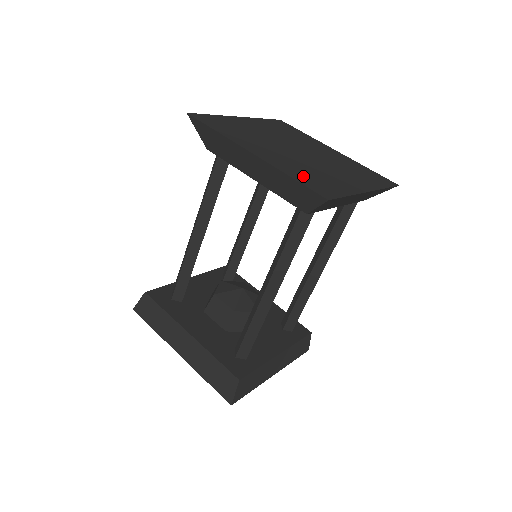
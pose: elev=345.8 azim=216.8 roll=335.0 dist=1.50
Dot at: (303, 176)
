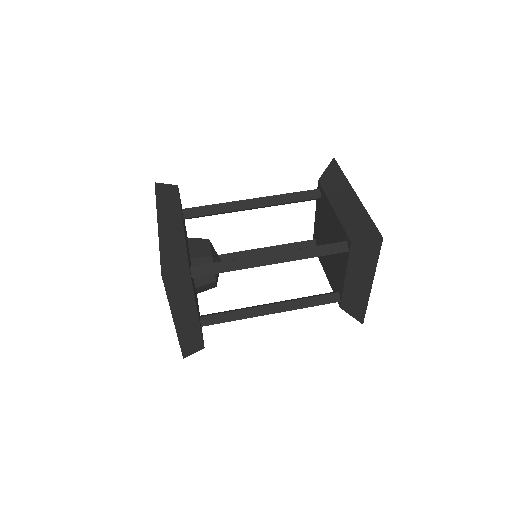
Dot at: occluded
